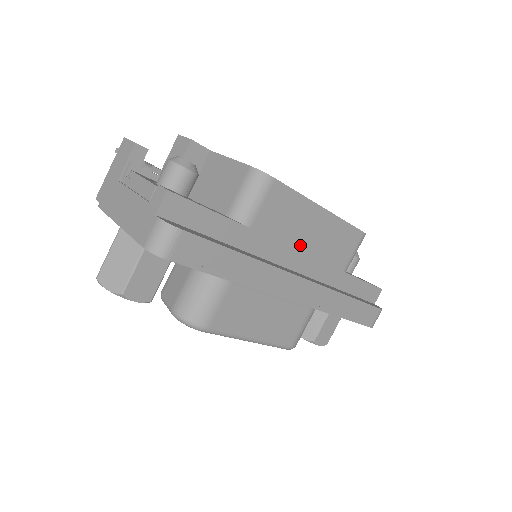
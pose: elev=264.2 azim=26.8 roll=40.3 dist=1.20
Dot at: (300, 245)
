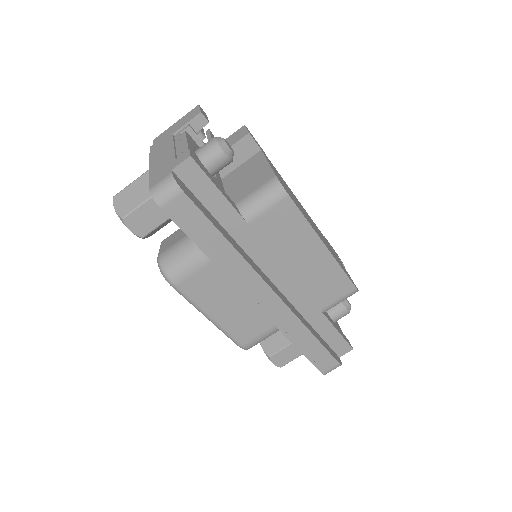
Dot at: (288, 264)
